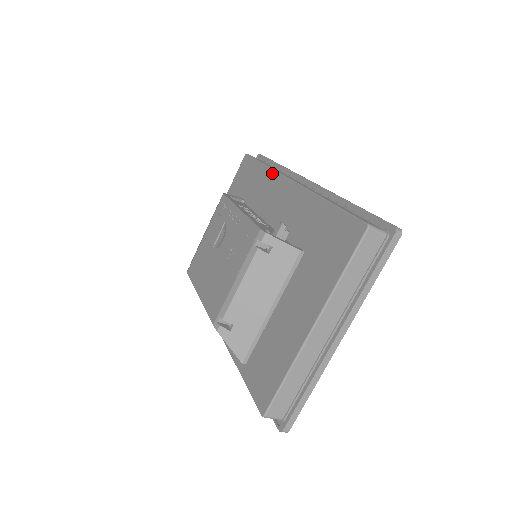
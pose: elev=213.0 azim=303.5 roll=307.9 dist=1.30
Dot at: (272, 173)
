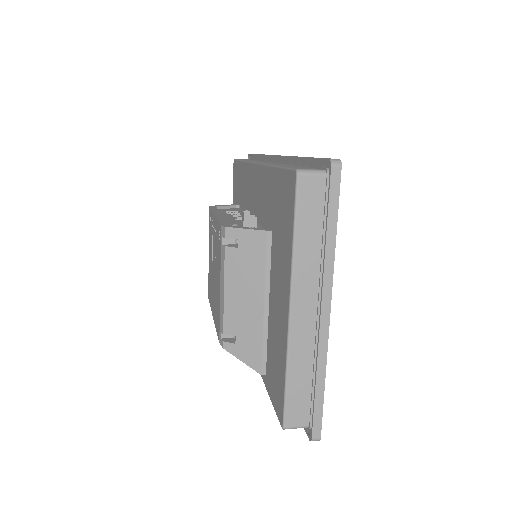
Dot at: (246, 166)
